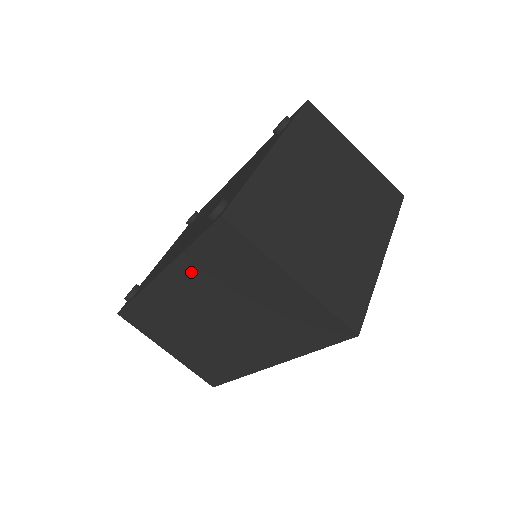
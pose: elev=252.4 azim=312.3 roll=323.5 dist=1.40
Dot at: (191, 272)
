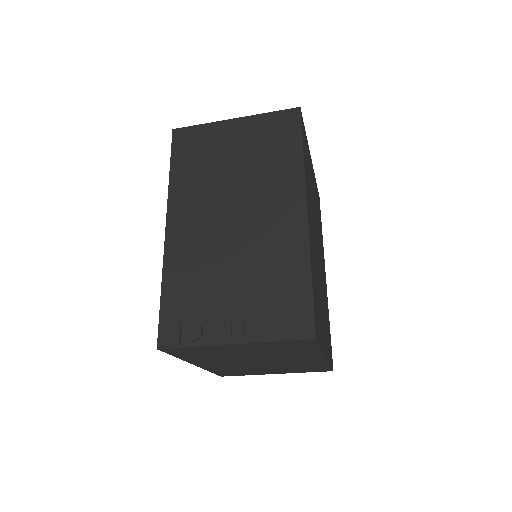
Dot at: occluded
